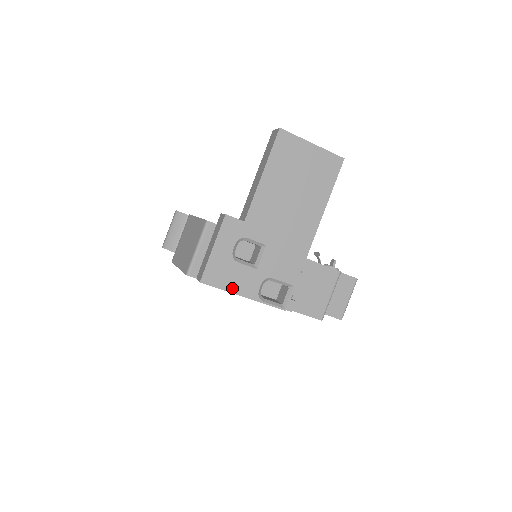
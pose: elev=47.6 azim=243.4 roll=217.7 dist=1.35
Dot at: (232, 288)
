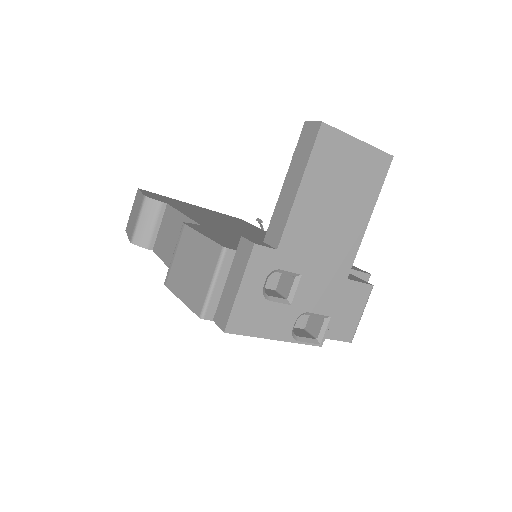
Dot at: (262, 332)
